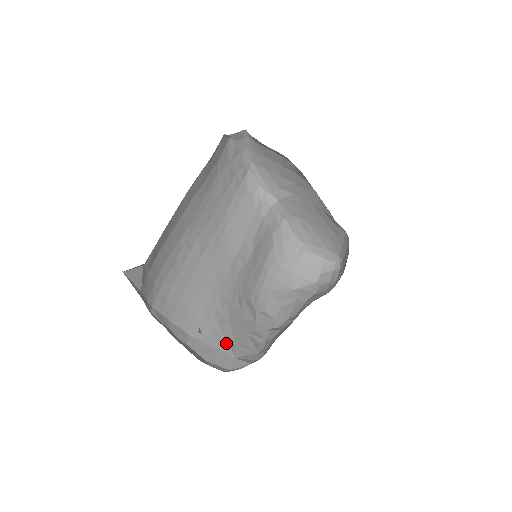
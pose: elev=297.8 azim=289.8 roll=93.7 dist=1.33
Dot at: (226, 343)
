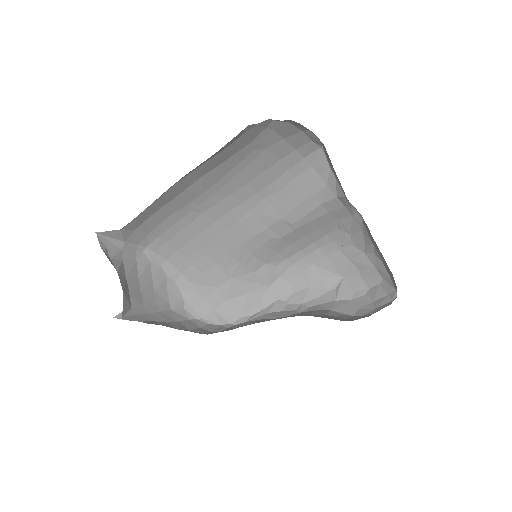
Dot at: (214, 296)
